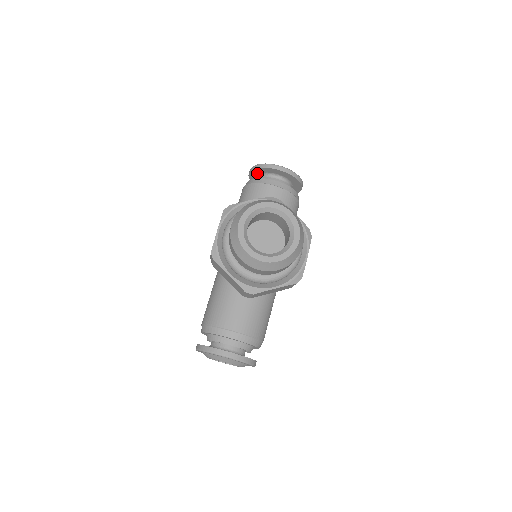
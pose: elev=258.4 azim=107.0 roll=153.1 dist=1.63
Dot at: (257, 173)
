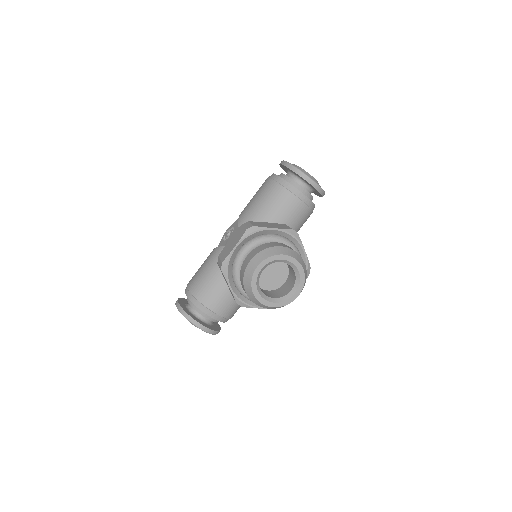
Dot at: occluded
